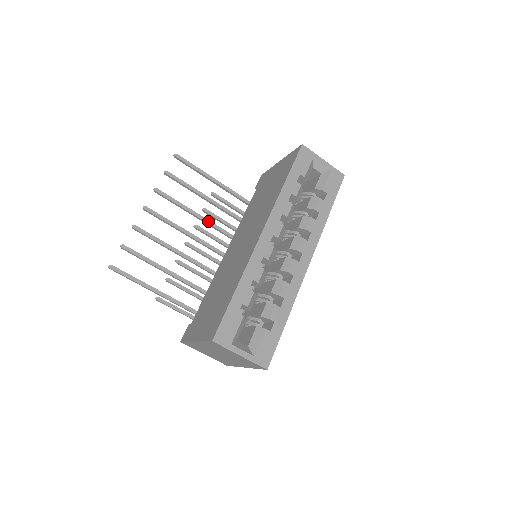
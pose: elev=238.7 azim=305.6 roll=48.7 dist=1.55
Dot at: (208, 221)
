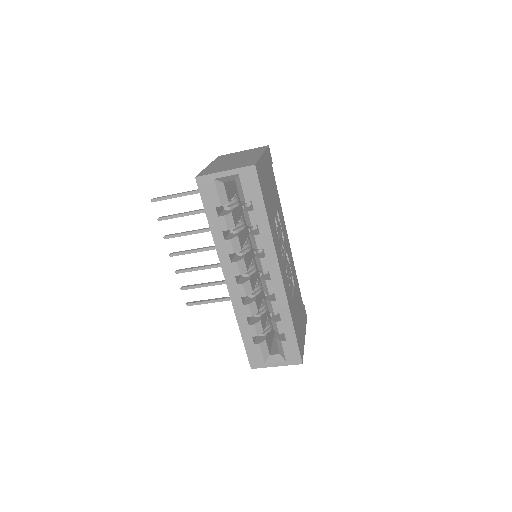
Dot at: occluded
